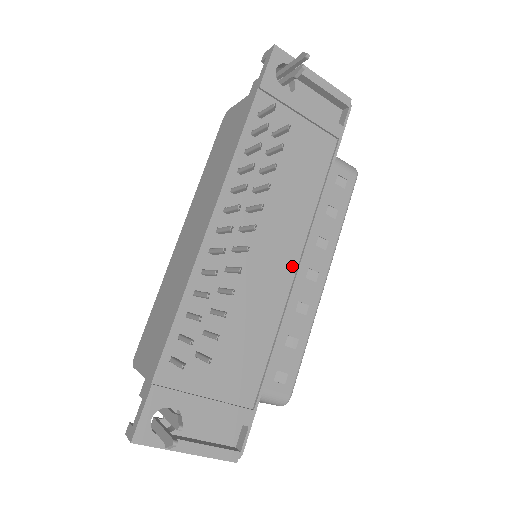
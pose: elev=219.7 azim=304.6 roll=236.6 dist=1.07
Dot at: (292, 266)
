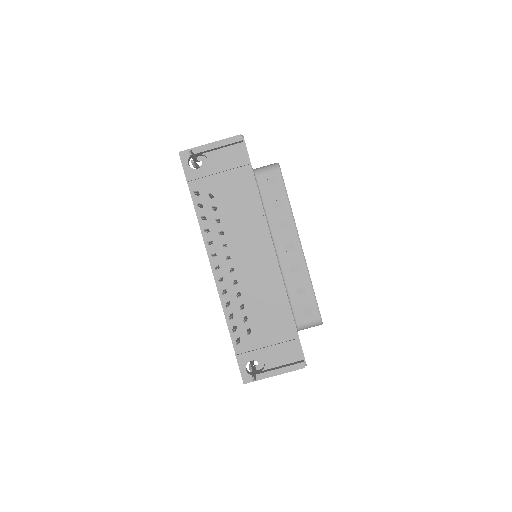
Dot at: (270, 254)
